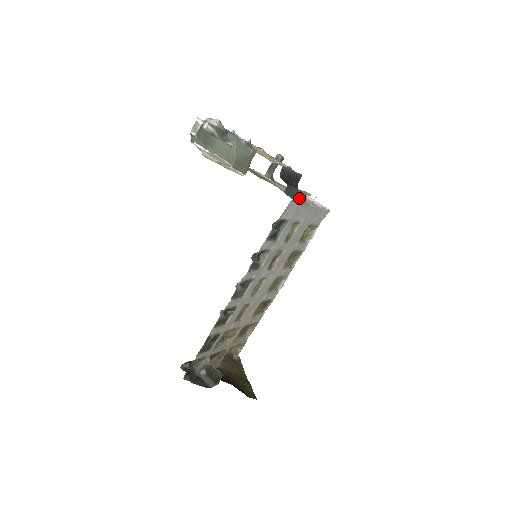
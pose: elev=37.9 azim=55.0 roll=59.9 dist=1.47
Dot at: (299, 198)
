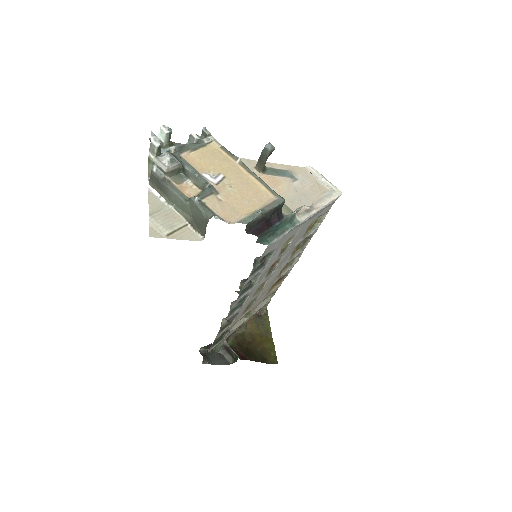
Dot at: (284, 225)
